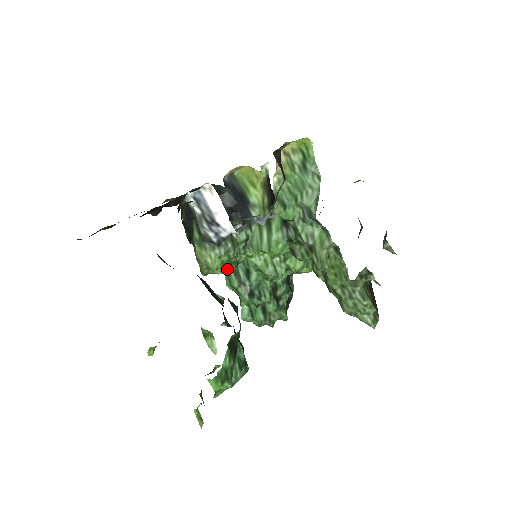
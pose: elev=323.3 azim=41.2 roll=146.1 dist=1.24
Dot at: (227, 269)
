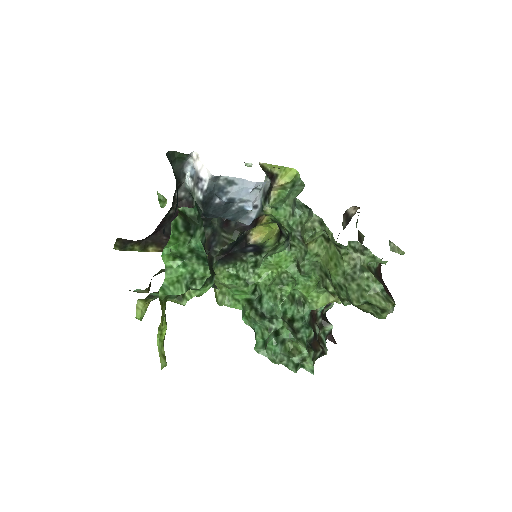
Dot at: (234, 279)
